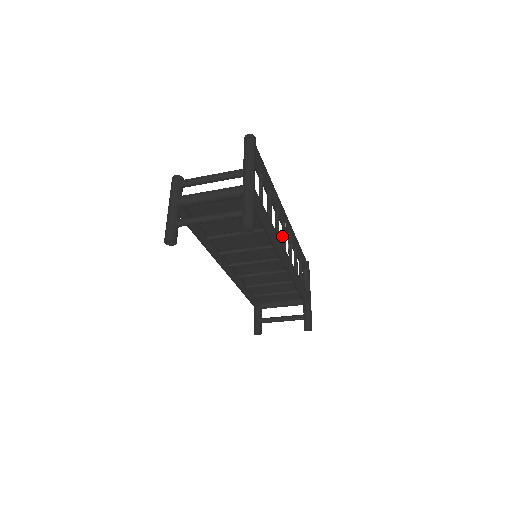
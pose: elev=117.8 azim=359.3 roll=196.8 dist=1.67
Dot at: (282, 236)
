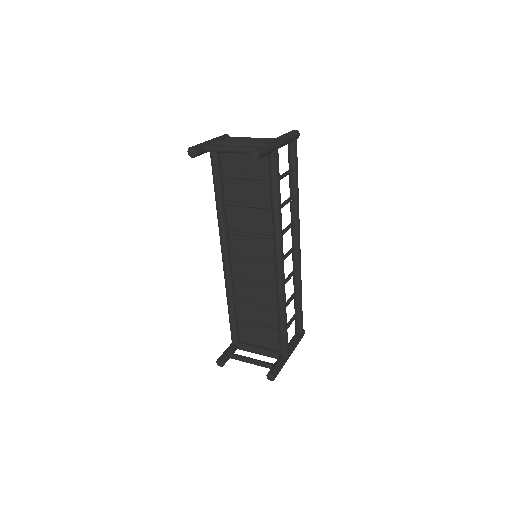
Dot at: occluded
